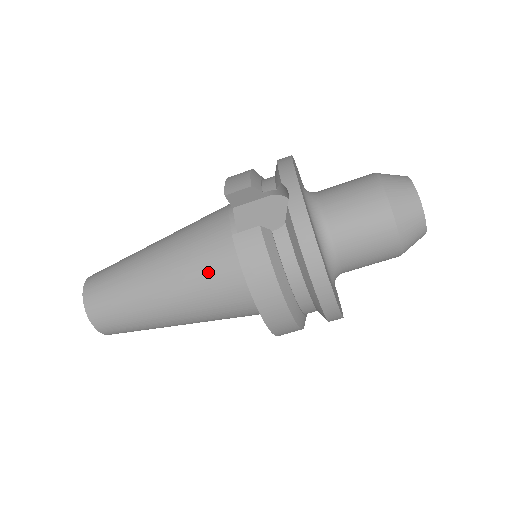
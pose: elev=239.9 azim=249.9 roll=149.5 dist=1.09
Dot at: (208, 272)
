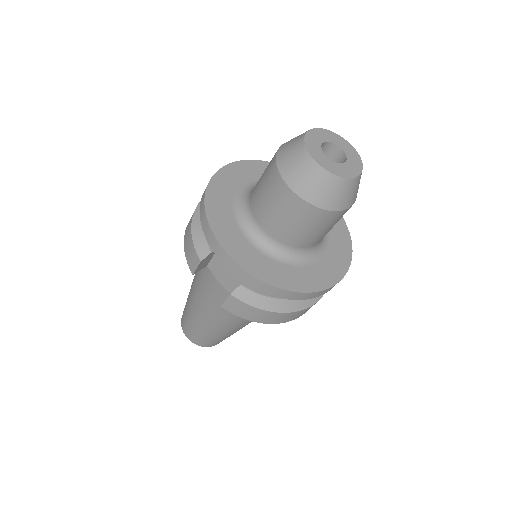
Dot at: occluded
